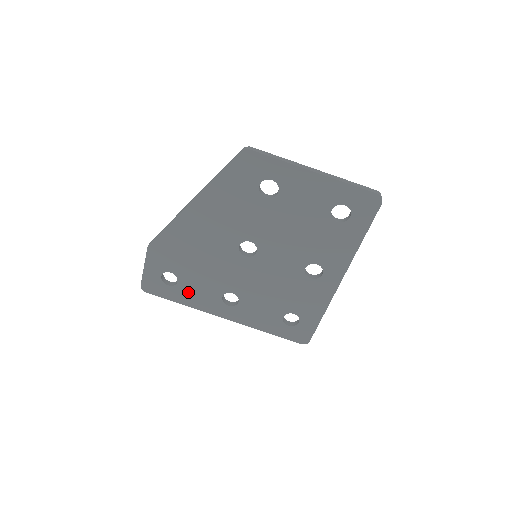
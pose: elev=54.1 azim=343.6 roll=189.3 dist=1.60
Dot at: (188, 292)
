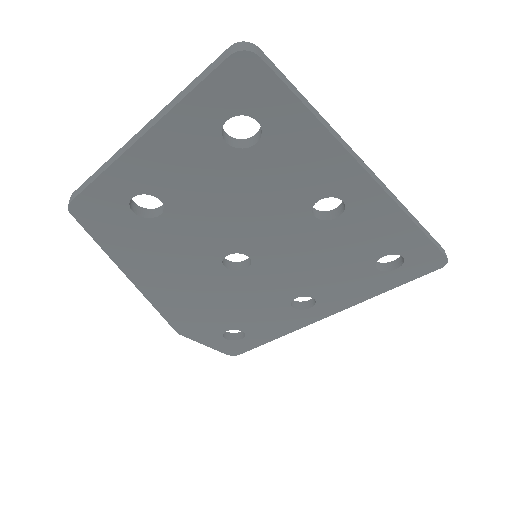
Dot at: (263, 329)
